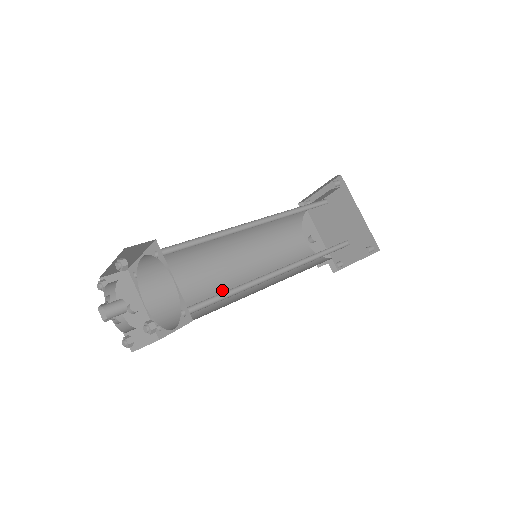
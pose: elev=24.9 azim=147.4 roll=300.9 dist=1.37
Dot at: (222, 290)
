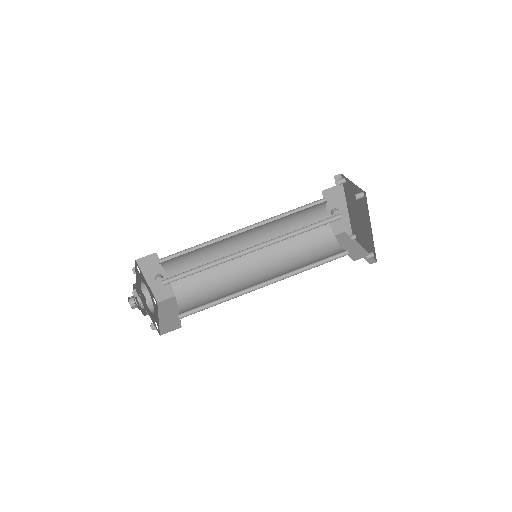
Dot at: (229, 265)
